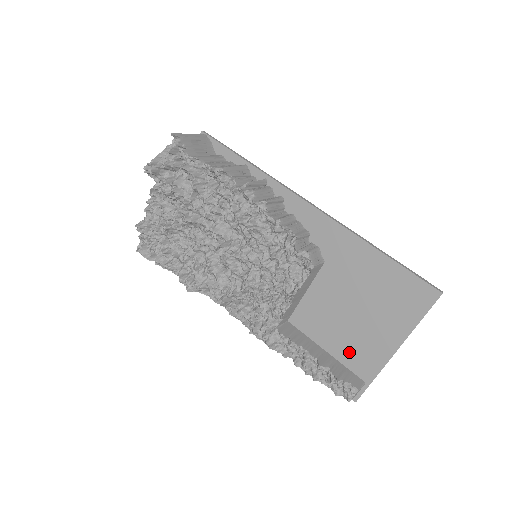
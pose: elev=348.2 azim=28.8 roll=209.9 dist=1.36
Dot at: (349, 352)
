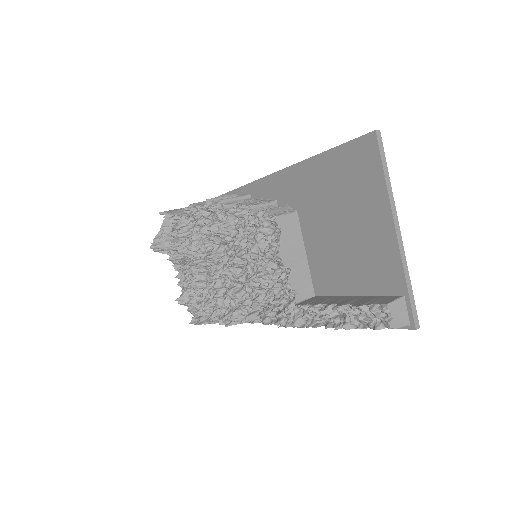
Dot at: (368, 276)
